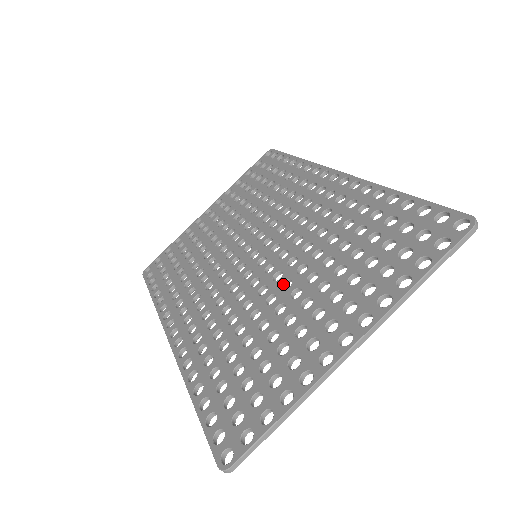
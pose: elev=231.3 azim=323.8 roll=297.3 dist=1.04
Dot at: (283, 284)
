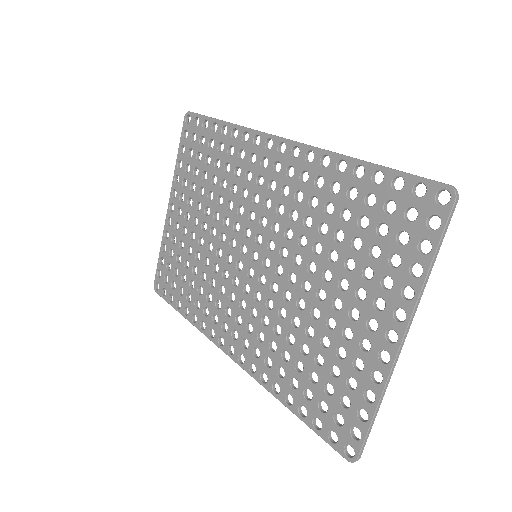
Dot at: (302, 286)
